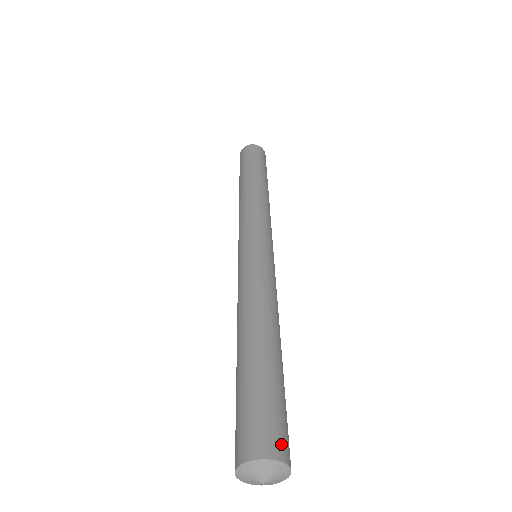
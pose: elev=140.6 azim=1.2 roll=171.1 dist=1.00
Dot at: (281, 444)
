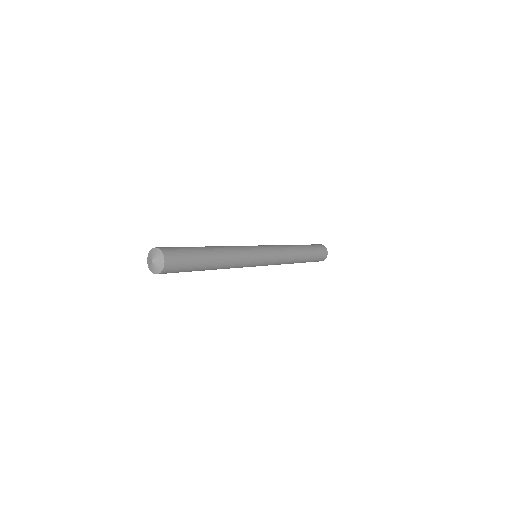
Dot at: occluded
